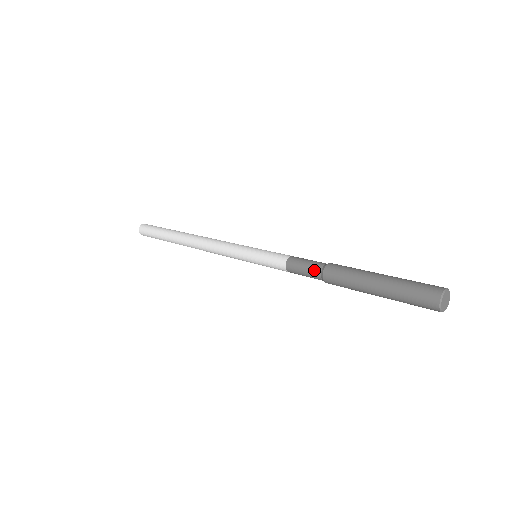
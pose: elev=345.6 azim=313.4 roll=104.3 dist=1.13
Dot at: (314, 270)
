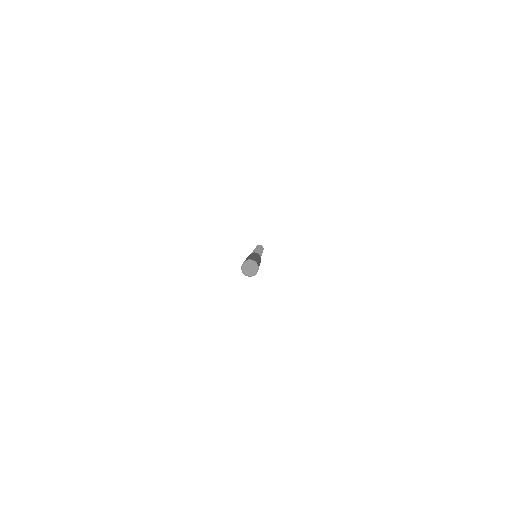
Dot at: occluded
